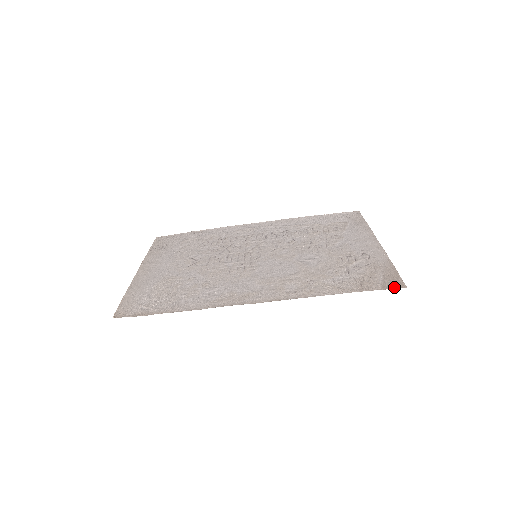
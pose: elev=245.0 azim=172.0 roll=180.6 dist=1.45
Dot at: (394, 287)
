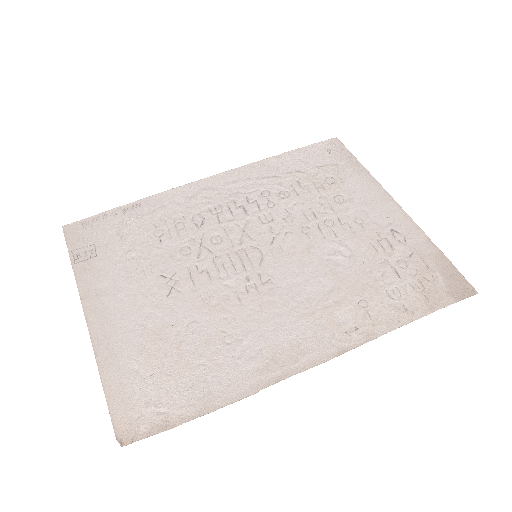
Dot at: (465, 295)
